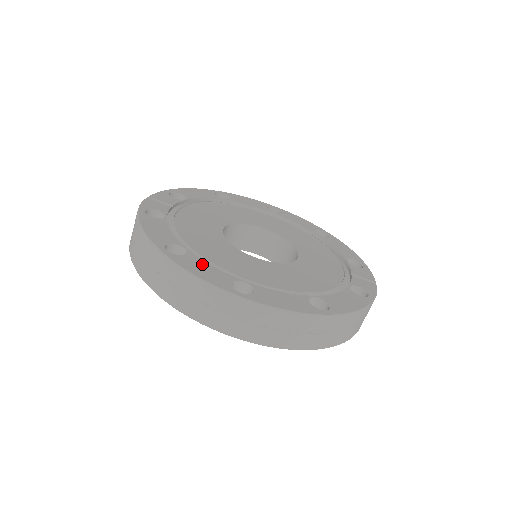
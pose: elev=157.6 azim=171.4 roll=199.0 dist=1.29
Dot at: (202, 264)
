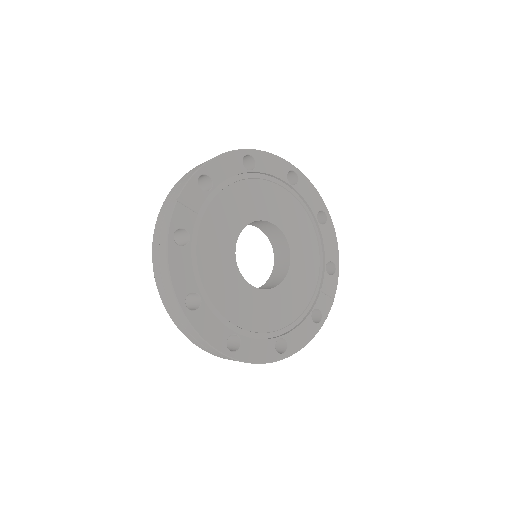
Dot at: (210, 319)
